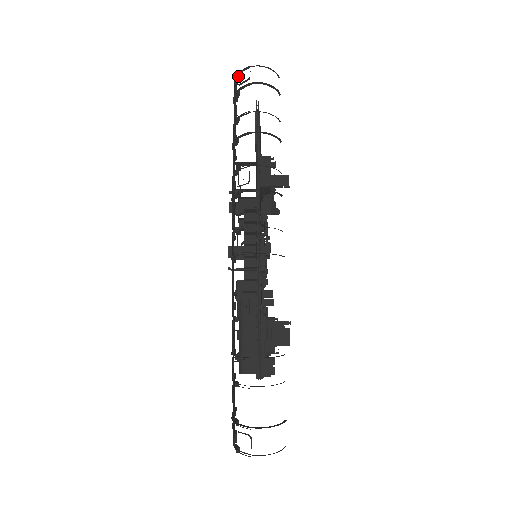
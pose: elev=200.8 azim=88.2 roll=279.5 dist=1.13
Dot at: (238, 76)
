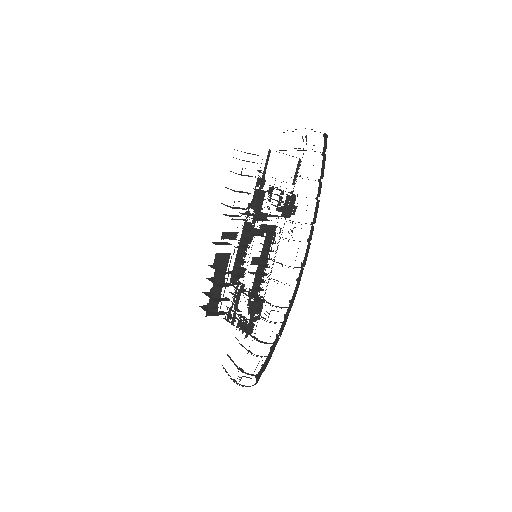
Dot at: occluded
